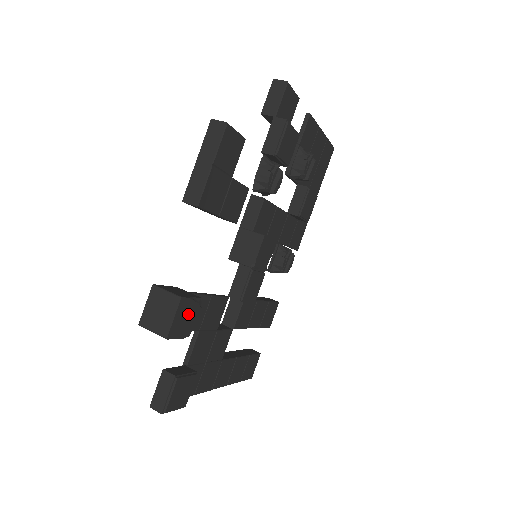
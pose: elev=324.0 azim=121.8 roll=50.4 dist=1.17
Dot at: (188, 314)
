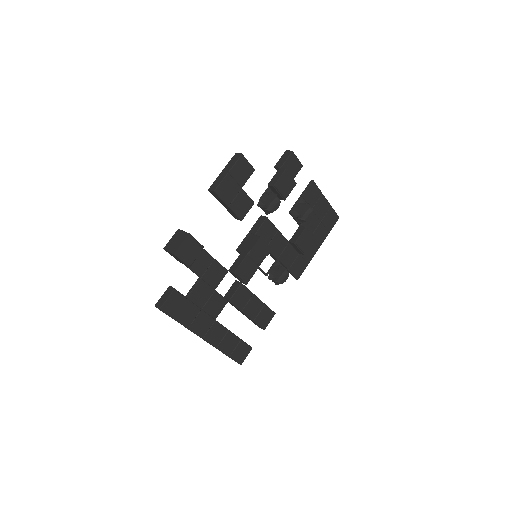
Dot at: (192, 249)
